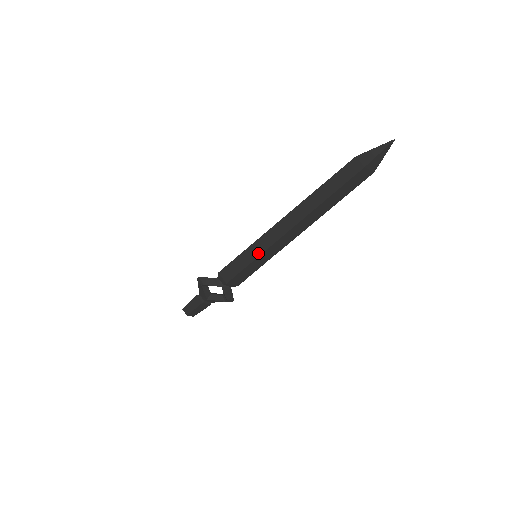
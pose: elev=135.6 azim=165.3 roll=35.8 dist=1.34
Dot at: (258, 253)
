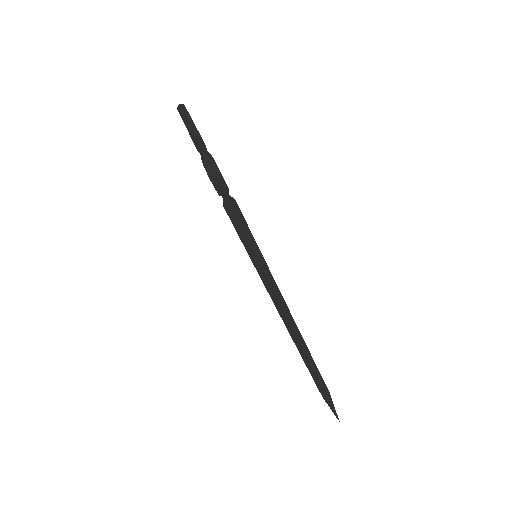
Dot at: (256, 267)
